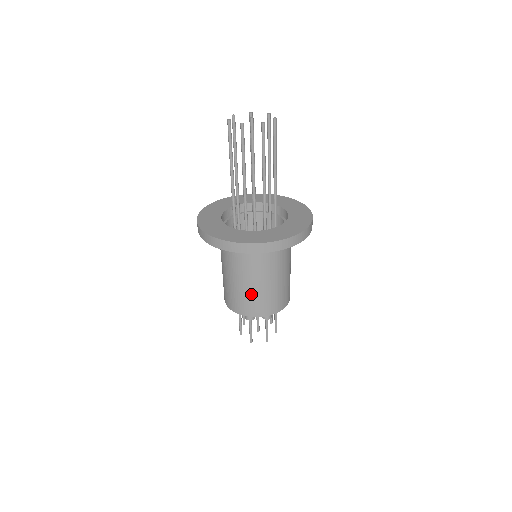
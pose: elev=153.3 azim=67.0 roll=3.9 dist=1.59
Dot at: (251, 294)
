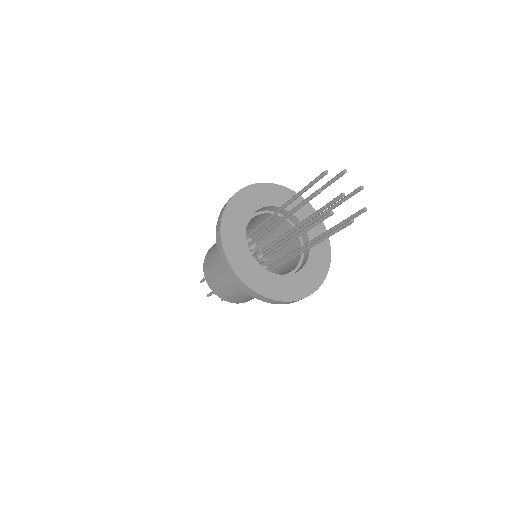
Dot at: occluded
